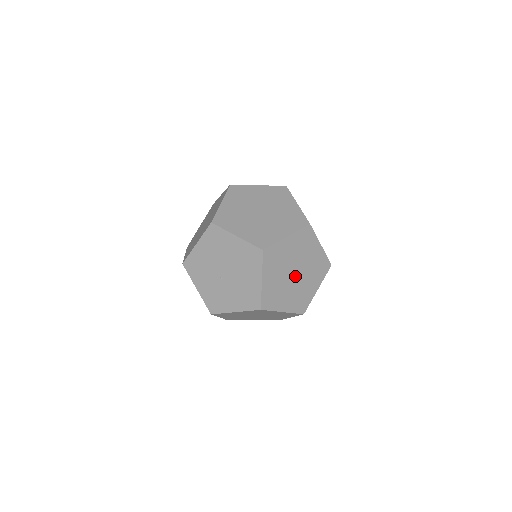
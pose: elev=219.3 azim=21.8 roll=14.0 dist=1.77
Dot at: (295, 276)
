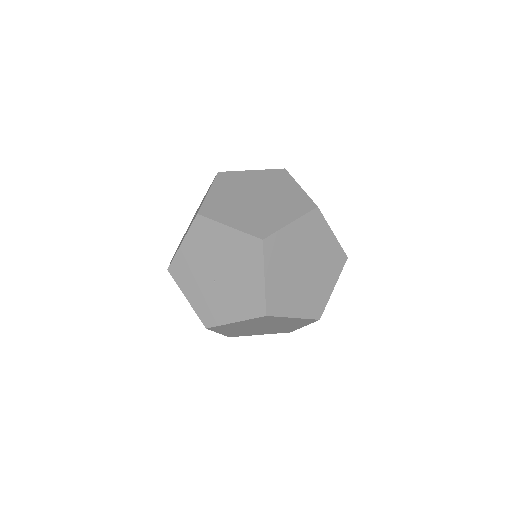
Dot at: (305, 272)
